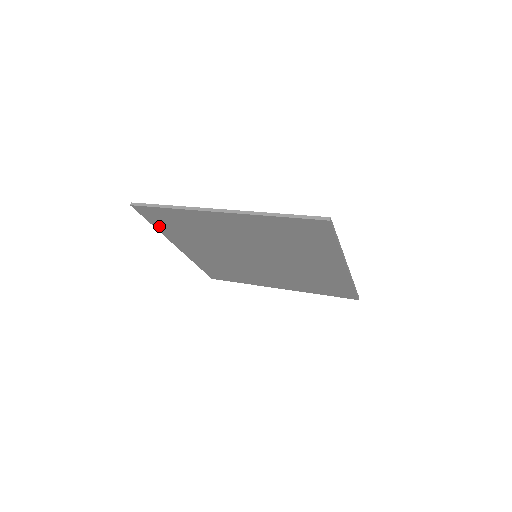
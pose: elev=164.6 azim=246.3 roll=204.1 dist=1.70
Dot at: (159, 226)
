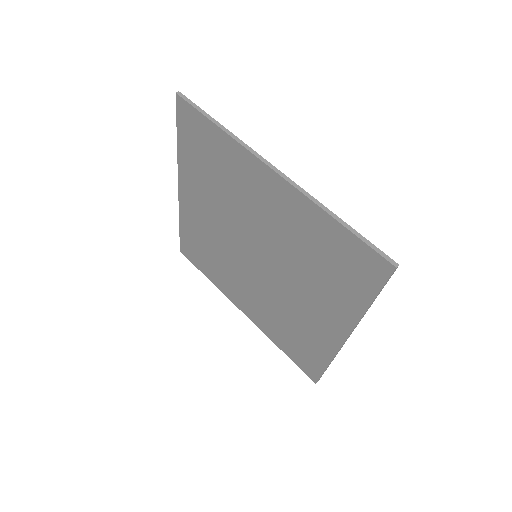
Dot at: (207, 273)
